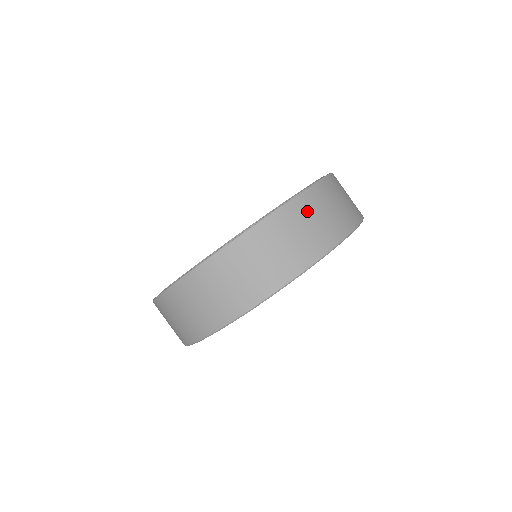
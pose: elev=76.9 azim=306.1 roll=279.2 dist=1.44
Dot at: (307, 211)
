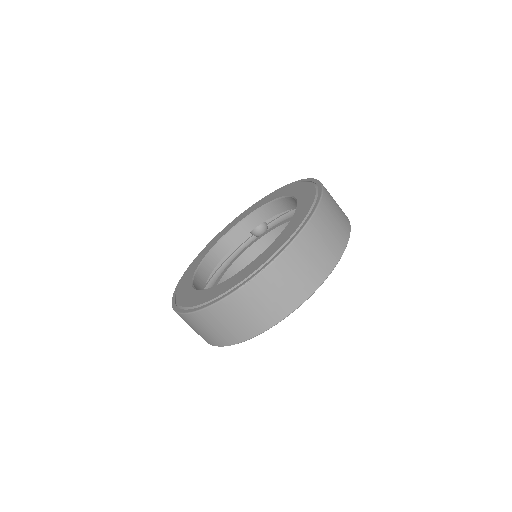
Dot at: (305, 250)
